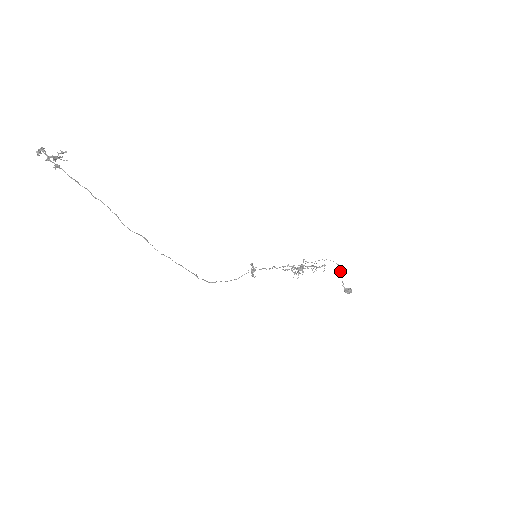
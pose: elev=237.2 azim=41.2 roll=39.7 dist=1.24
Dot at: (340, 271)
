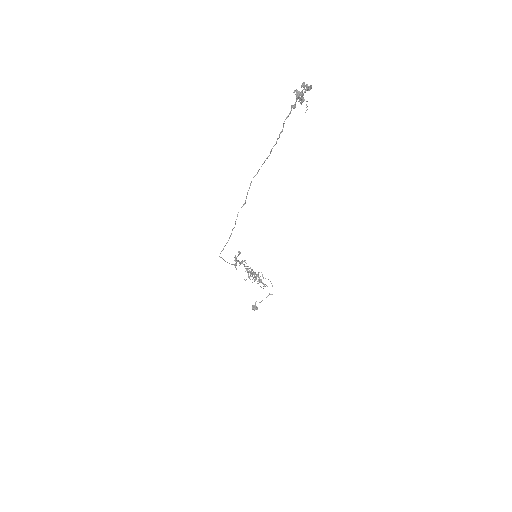
Dot at: occluded
